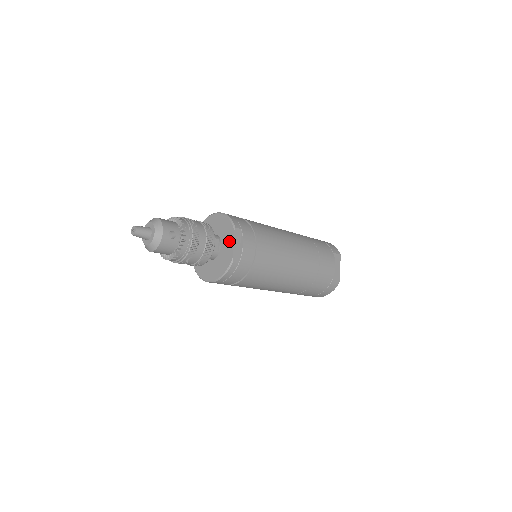
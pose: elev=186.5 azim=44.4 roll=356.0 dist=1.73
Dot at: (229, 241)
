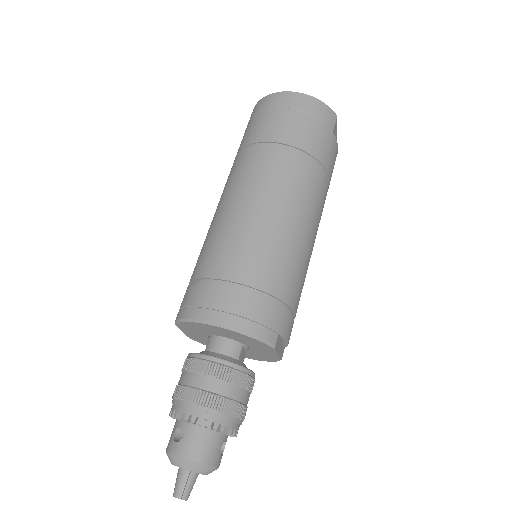
Dot at: (267, 352)
